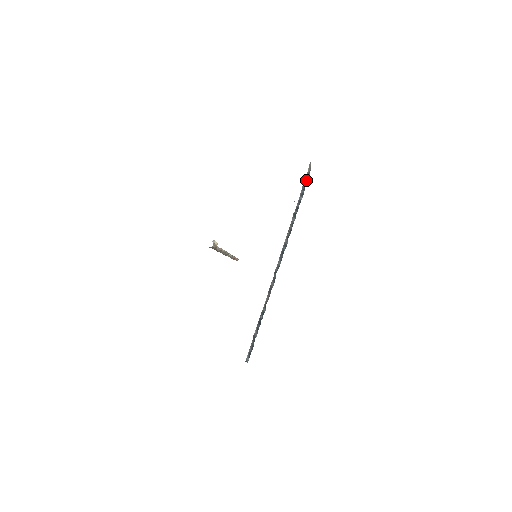
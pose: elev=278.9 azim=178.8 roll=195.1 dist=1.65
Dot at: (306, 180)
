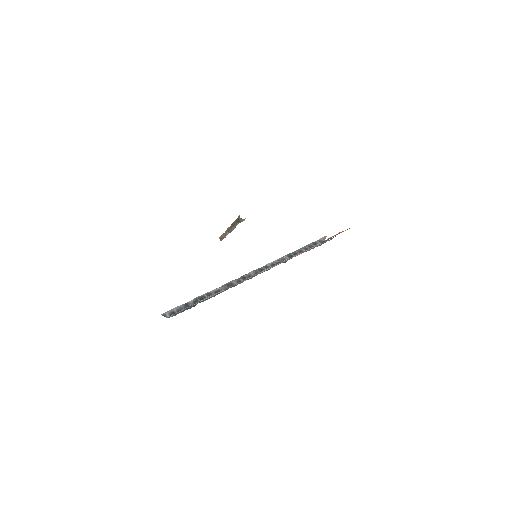
Dot at: (317, 243)
